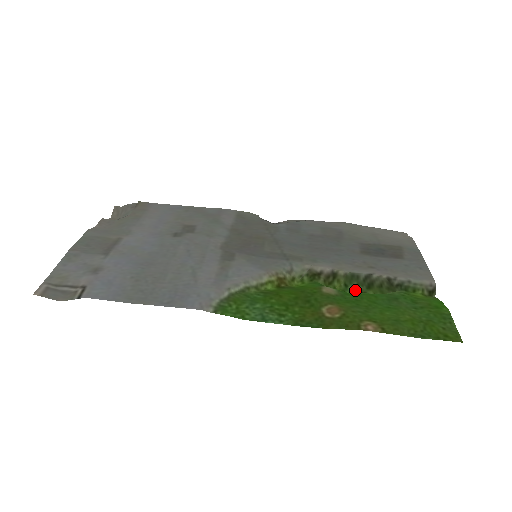
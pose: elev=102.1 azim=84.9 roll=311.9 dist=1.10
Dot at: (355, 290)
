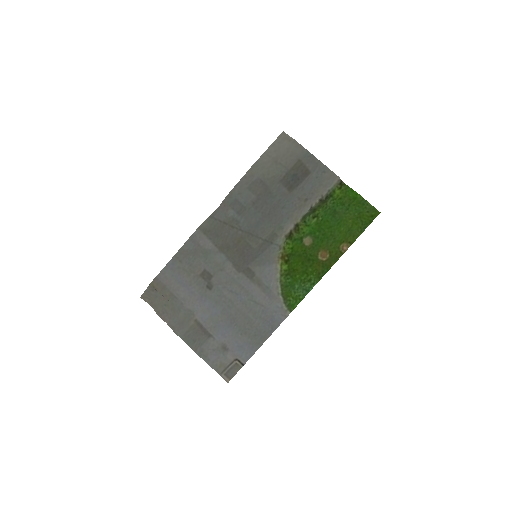
Dot at: (310, 219)
